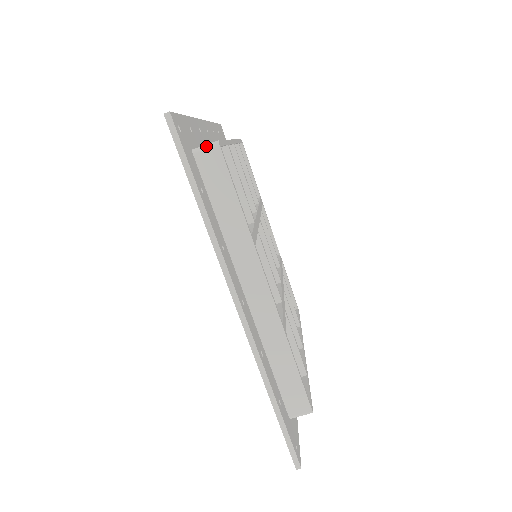
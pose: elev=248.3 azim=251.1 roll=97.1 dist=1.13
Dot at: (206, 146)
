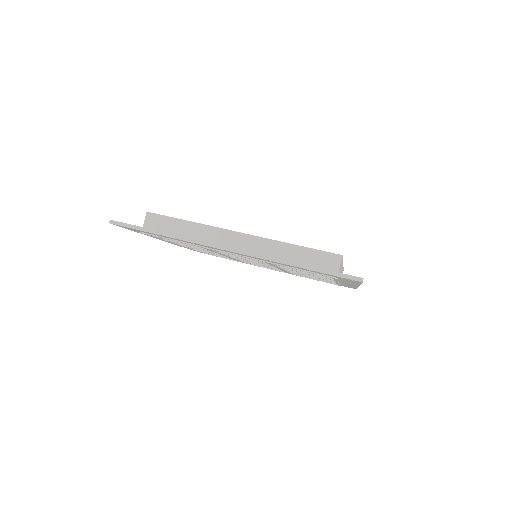
Dot at: (145, 220)
